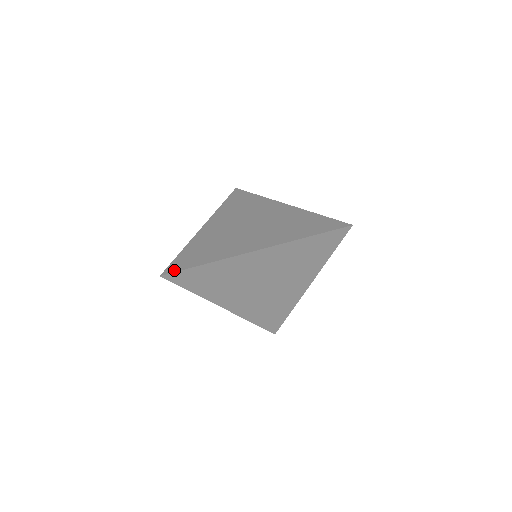
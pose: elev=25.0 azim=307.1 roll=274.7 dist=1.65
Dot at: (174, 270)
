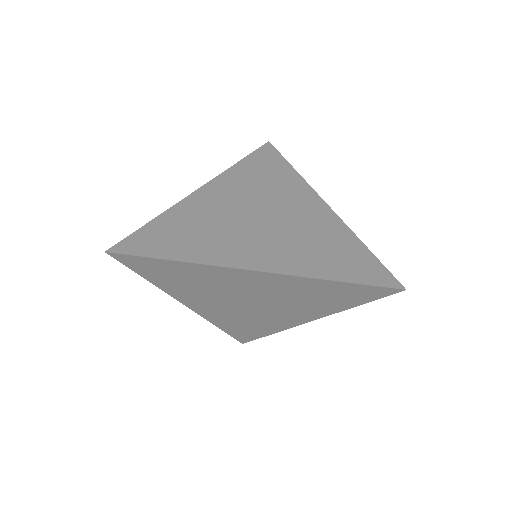
Dot at: (129, 251)
